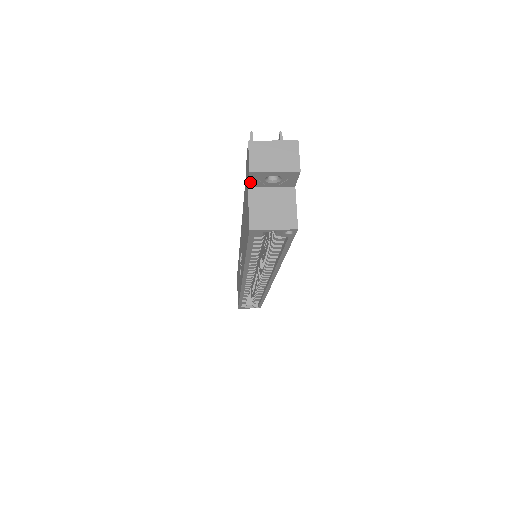
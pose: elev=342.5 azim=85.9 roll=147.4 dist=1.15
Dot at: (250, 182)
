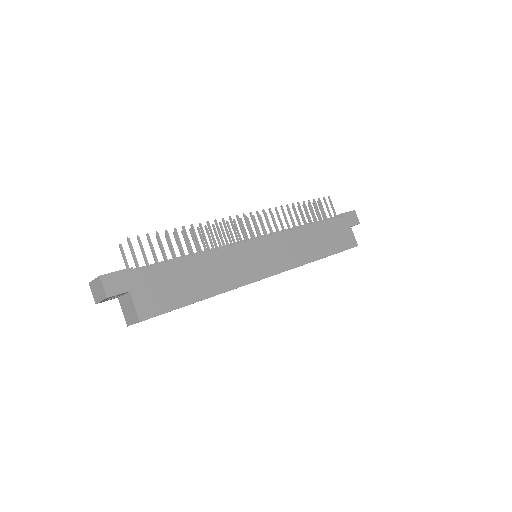
Dot at: (111, 299)
